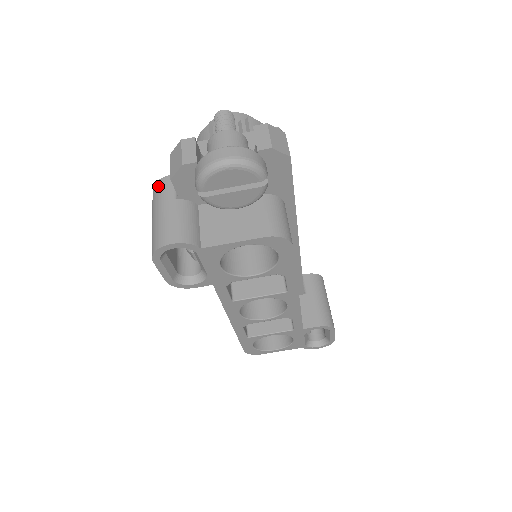
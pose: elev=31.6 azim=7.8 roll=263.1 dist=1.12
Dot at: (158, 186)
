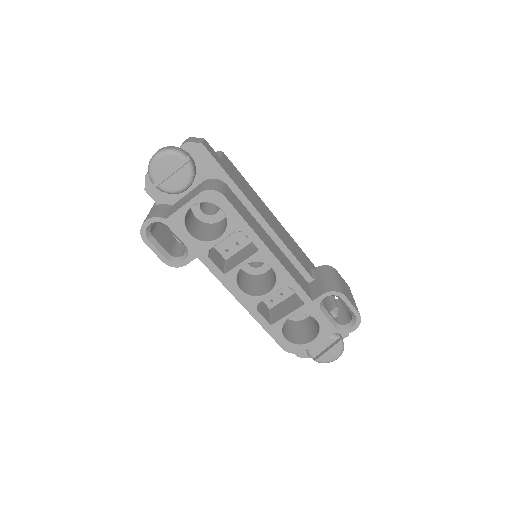
Dot at: occluded
